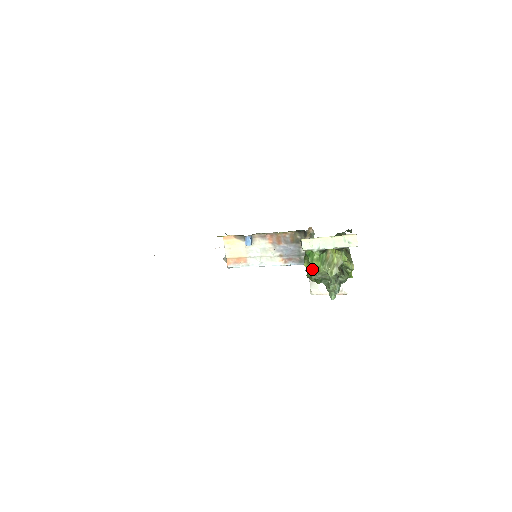
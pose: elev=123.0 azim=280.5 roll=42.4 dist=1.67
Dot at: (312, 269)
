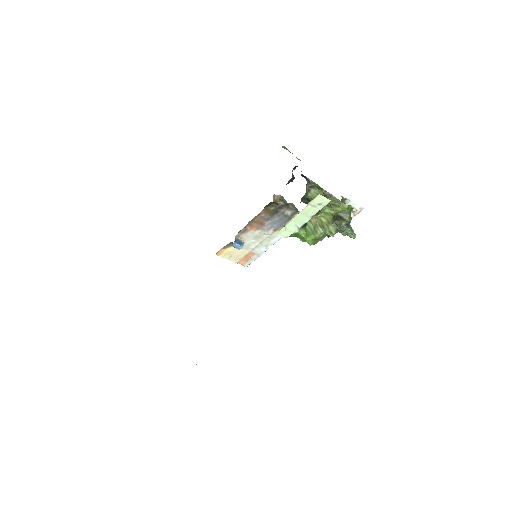
Dot at: occluded
